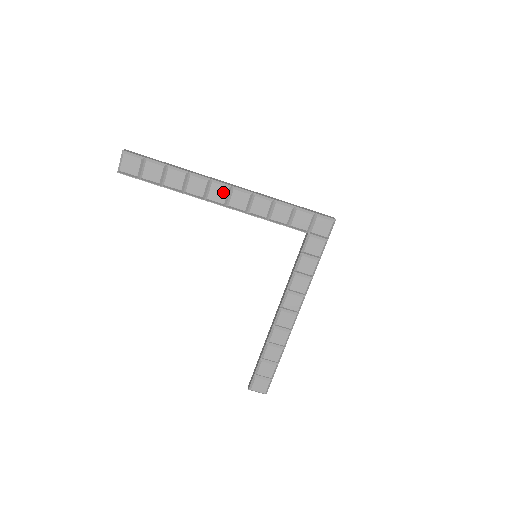
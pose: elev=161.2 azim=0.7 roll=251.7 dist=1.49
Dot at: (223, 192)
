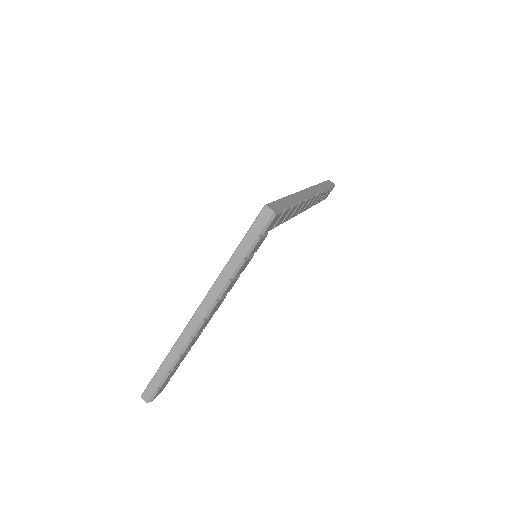
Dot at: (206, 323)
